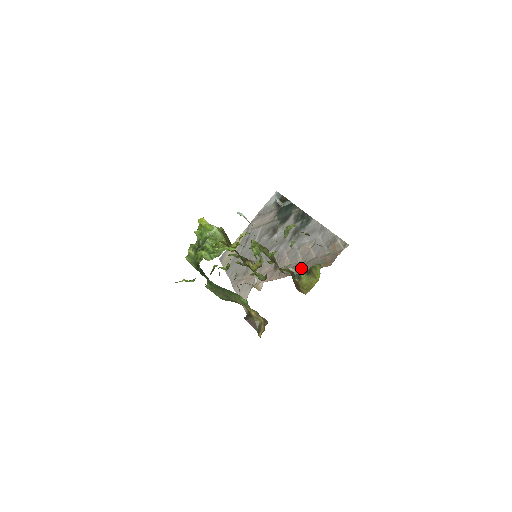
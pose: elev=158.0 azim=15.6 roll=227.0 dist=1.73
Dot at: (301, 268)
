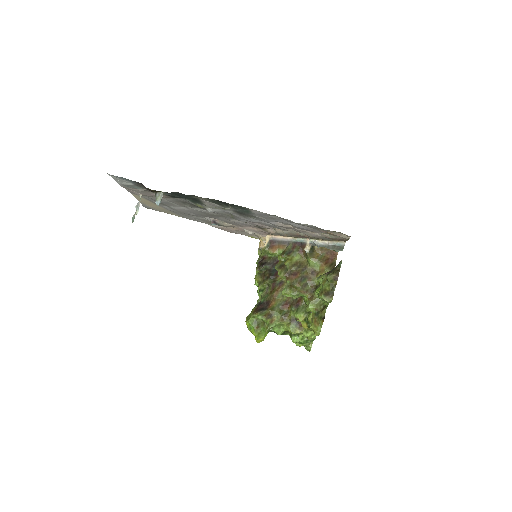
Dot at: occluded
